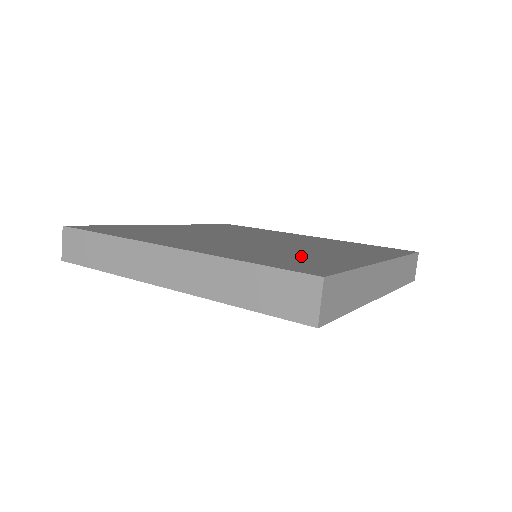
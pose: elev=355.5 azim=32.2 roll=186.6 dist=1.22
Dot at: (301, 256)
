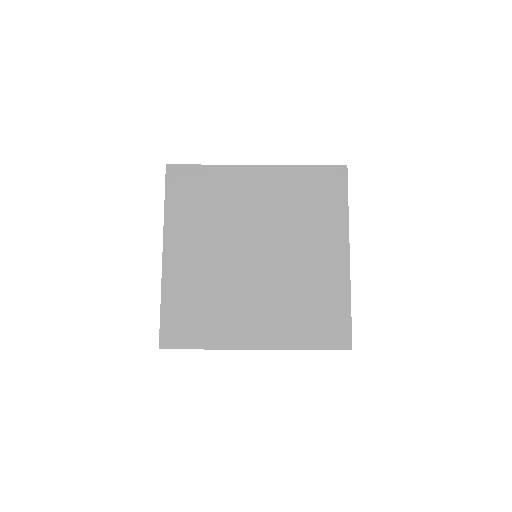
Dot at: (211, 311)
